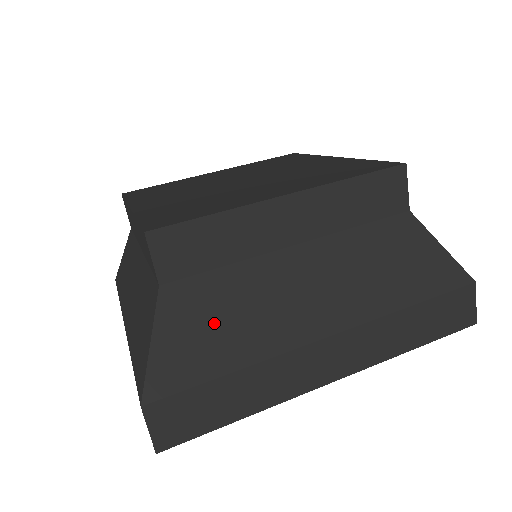
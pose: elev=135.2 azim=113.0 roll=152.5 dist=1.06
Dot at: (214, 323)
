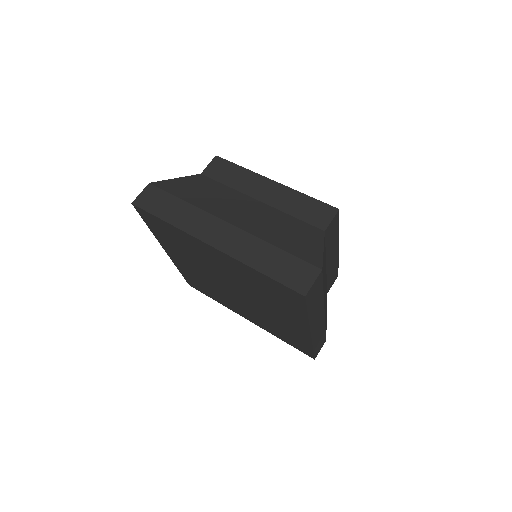
Dot at: (200, 190)
